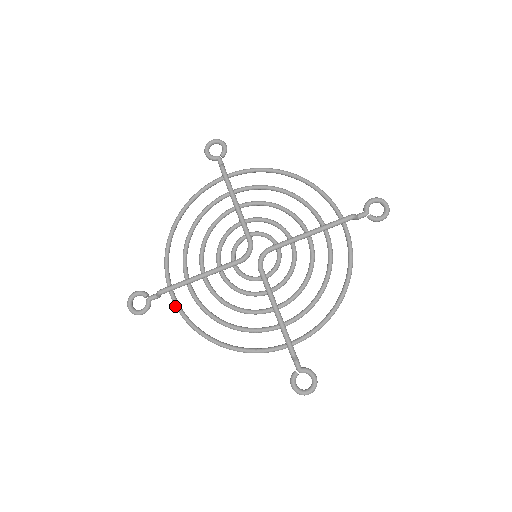
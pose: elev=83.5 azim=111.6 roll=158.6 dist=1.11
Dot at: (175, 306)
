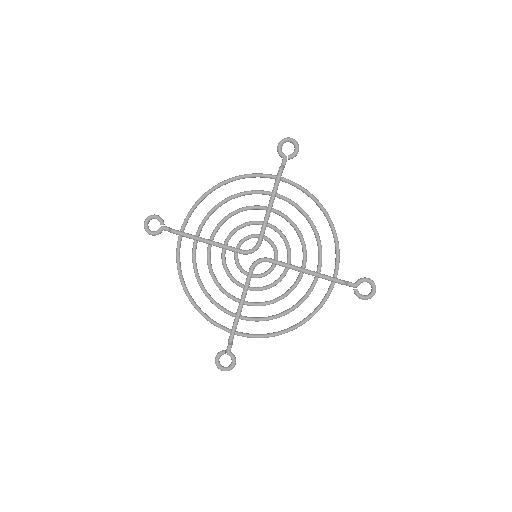
Dot at: (176, 248)
